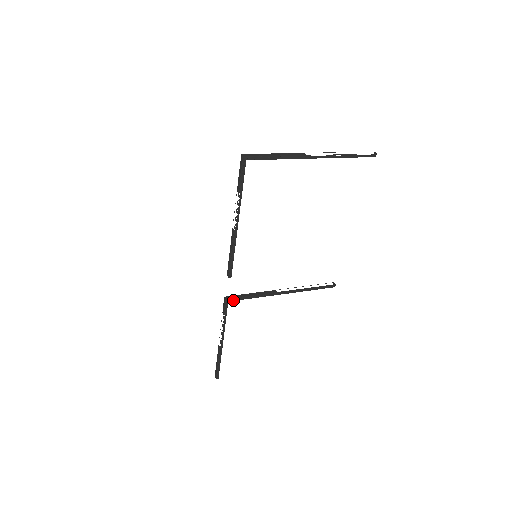
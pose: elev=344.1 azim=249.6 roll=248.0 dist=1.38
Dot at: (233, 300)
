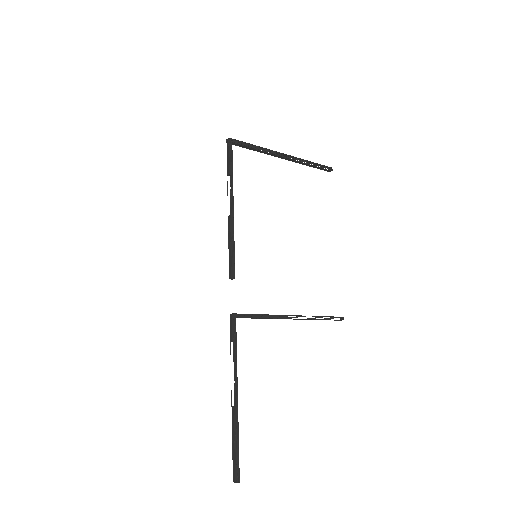
Dot at: (241, 317)
